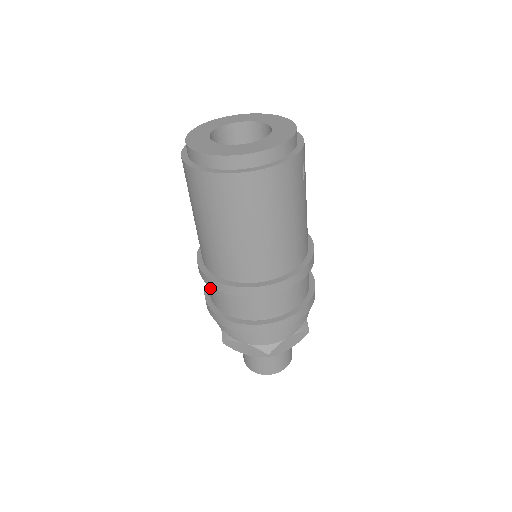
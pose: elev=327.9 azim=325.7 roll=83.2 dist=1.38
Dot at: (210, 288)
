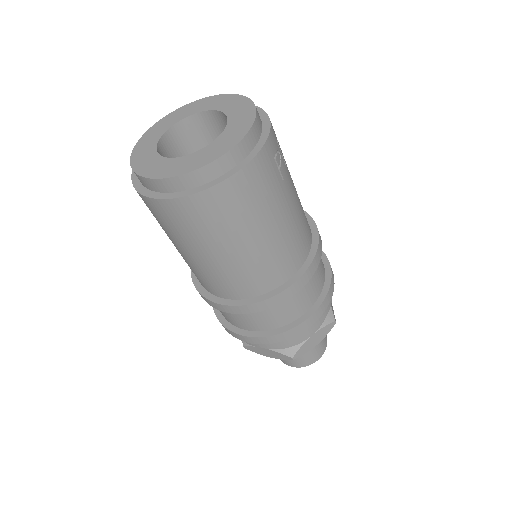
Dot at: occluded
